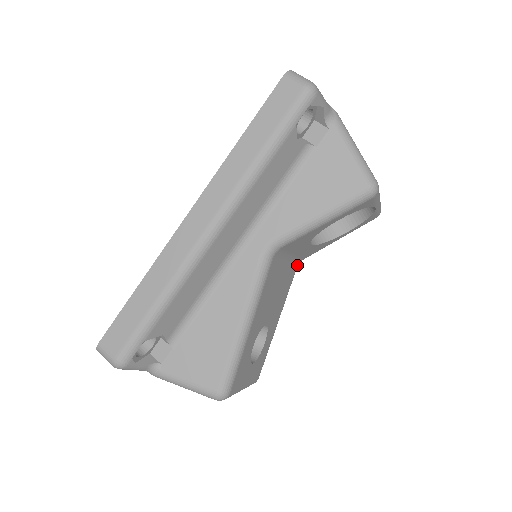
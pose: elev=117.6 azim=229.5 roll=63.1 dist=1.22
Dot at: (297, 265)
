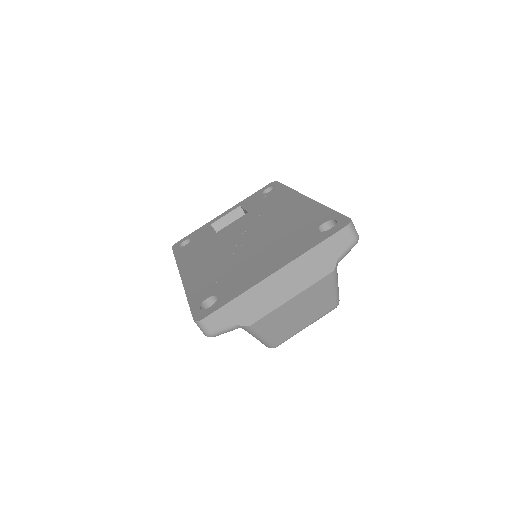
Dot at: occluded
